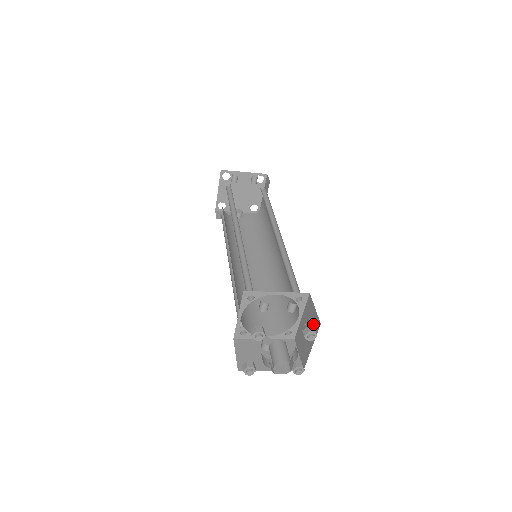
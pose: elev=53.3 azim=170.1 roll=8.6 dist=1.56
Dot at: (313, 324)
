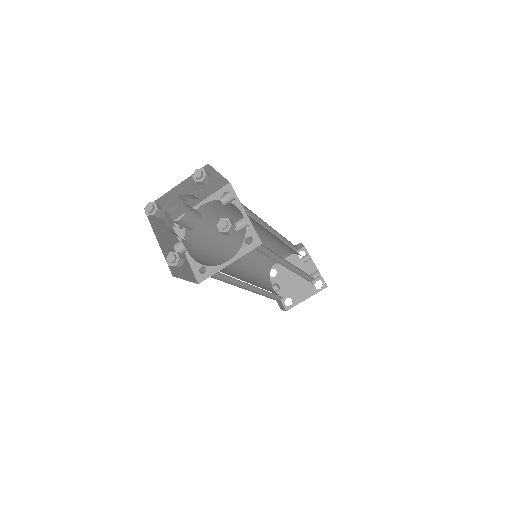
Dot at: occluded
